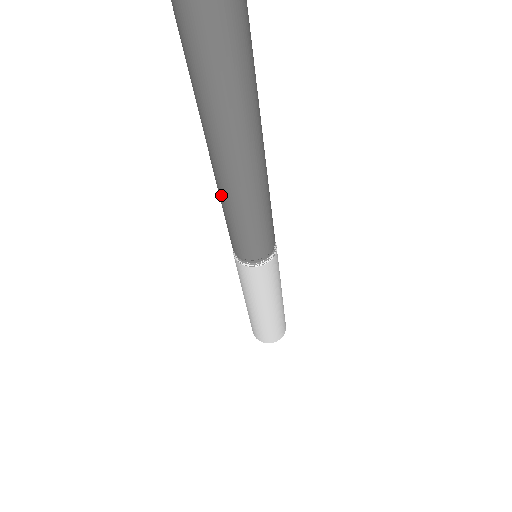
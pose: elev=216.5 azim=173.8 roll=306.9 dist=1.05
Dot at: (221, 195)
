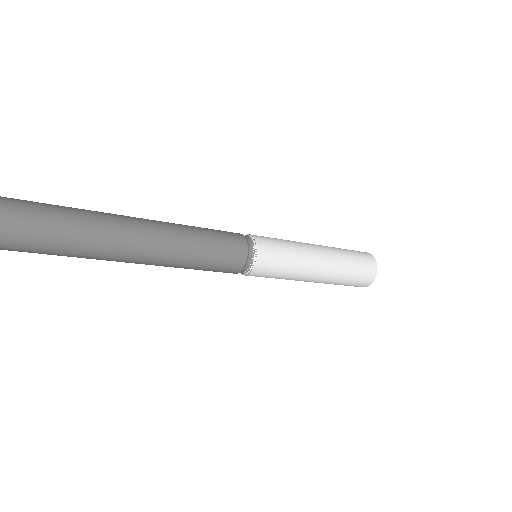
Dot at: occluded
